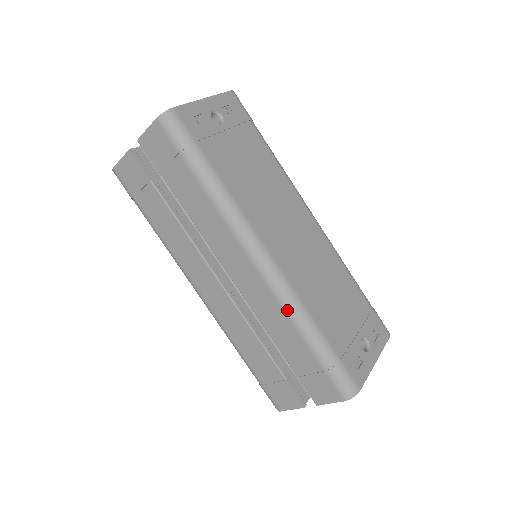
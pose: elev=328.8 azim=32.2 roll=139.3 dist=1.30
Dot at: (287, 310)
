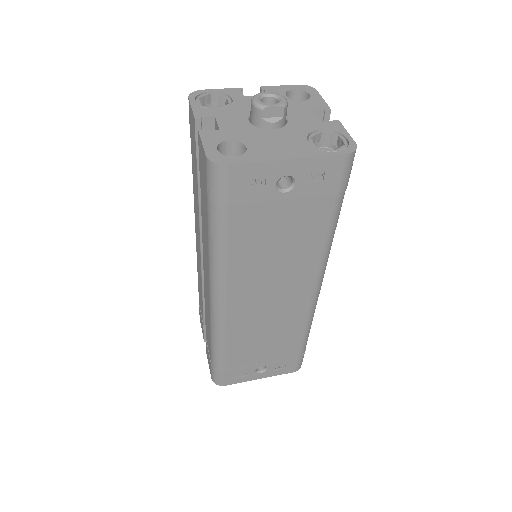
Dot at: (211, 330)
